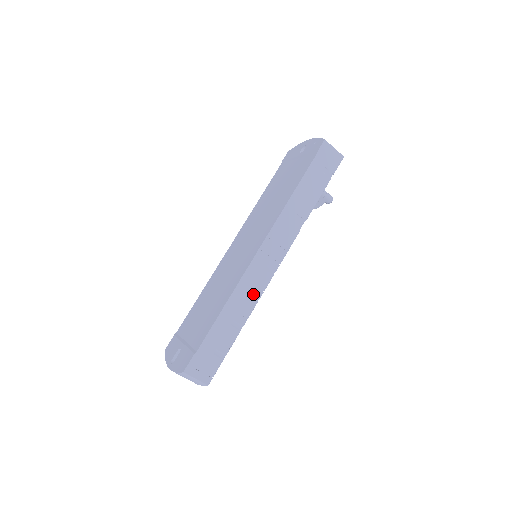
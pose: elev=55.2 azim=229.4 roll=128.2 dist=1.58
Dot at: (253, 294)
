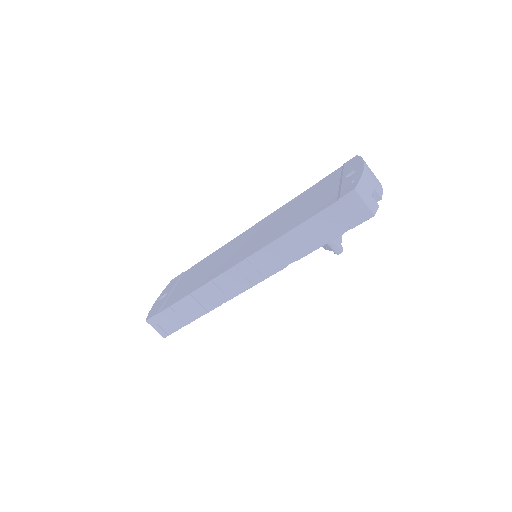
Dot at: (219, 297)
